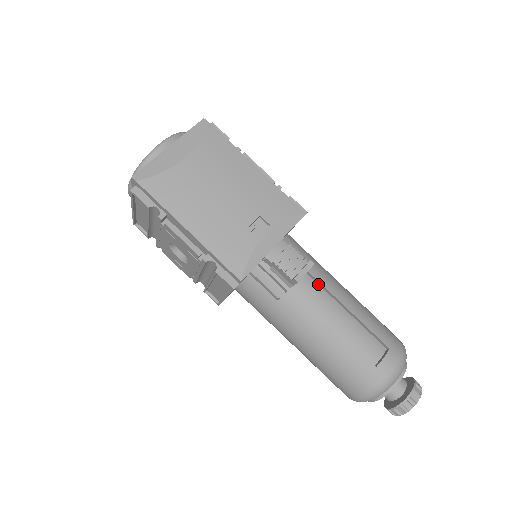
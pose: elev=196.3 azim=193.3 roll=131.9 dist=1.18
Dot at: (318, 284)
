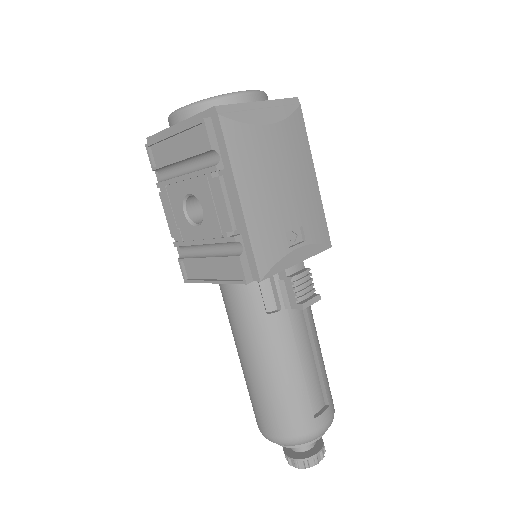
Dot at: (304, 316)
